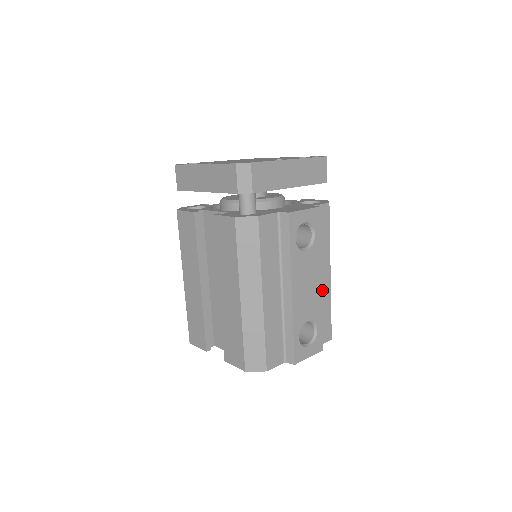
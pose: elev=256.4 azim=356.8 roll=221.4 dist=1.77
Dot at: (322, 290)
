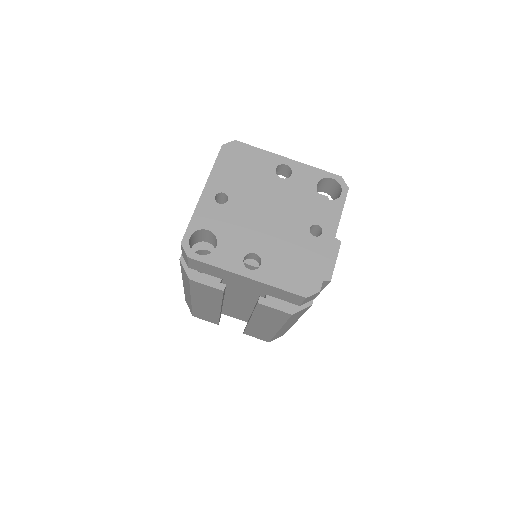
Dot at: occluded
